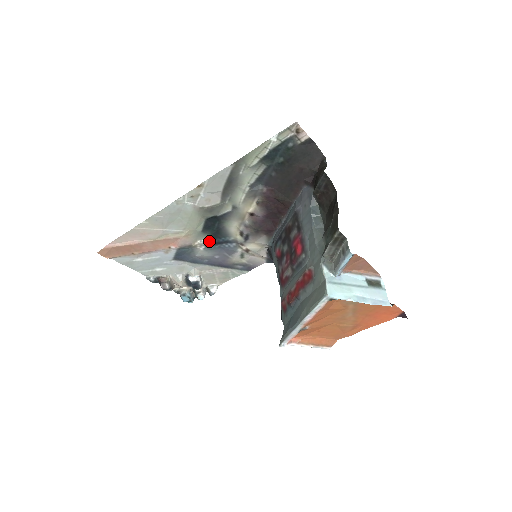
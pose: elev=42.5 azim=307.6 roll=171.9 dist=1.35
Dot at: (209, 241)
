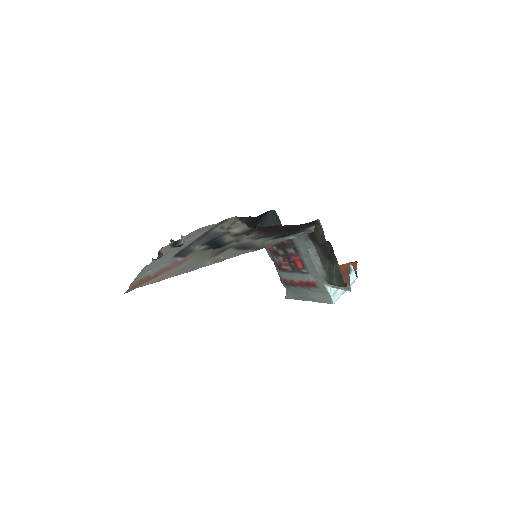
Dot at: (206, 245)
